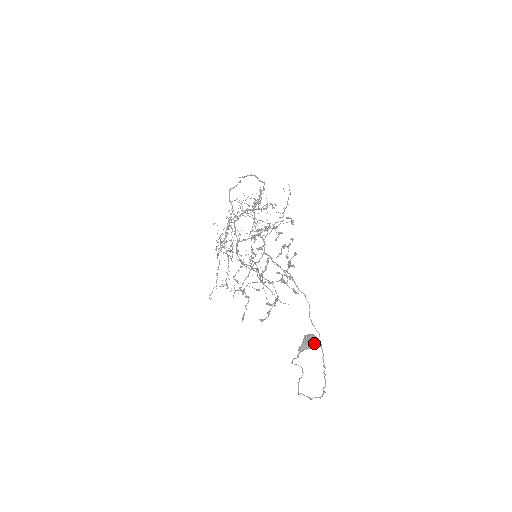
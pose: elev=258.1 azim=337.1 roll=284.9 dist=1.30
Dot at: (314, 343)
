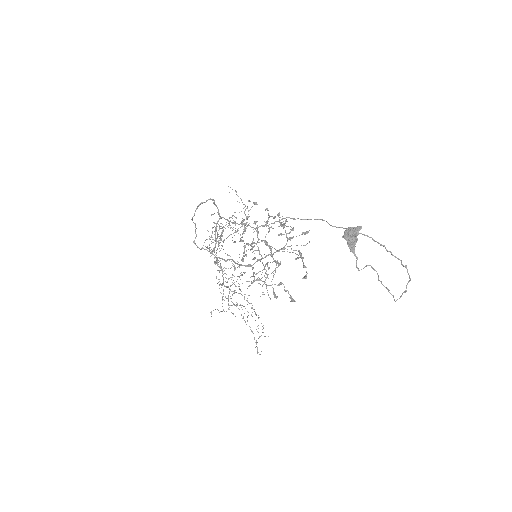
Dot at: (354, 230)
